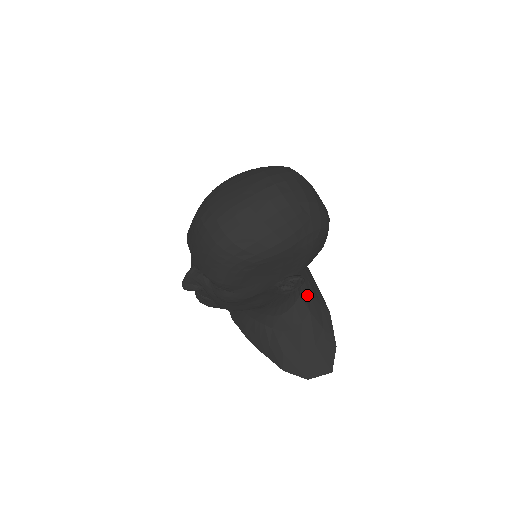
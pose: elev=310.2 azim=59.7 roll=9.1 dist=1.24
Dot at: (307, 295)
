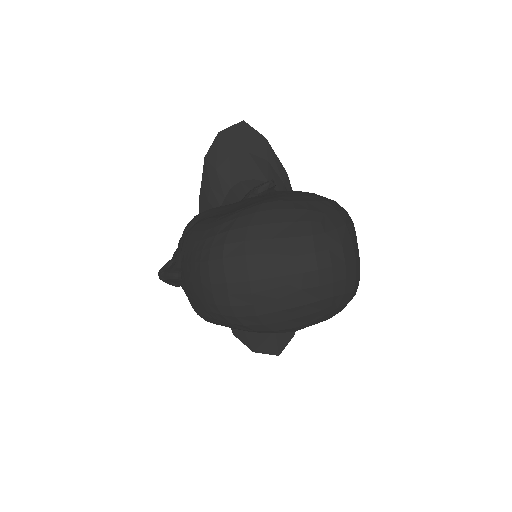
Dot at: occluded
